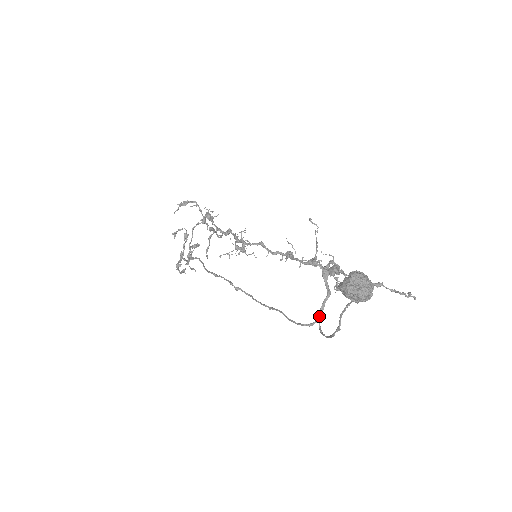
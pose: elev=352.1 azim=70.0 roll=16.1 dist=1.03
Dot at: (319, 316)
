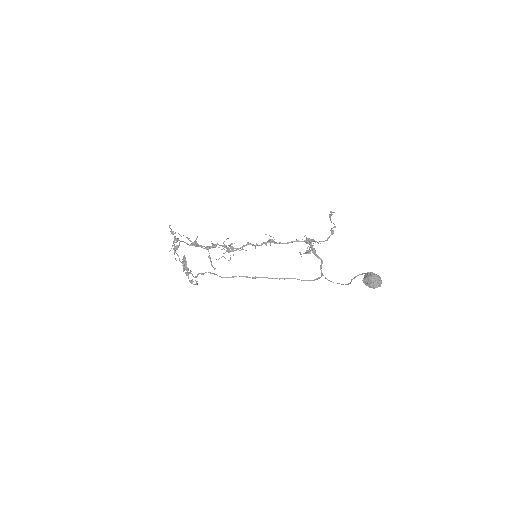
Dot at: (321, 272)
